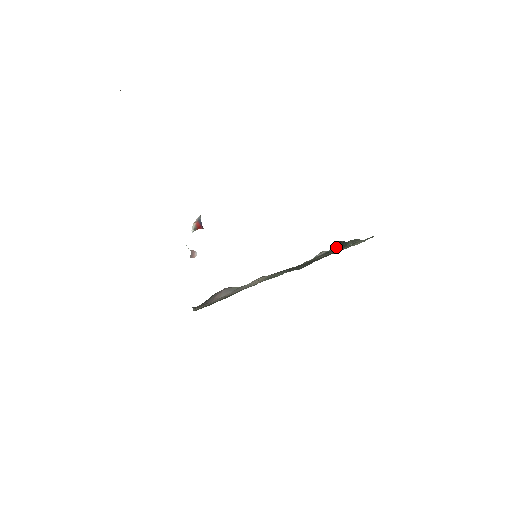
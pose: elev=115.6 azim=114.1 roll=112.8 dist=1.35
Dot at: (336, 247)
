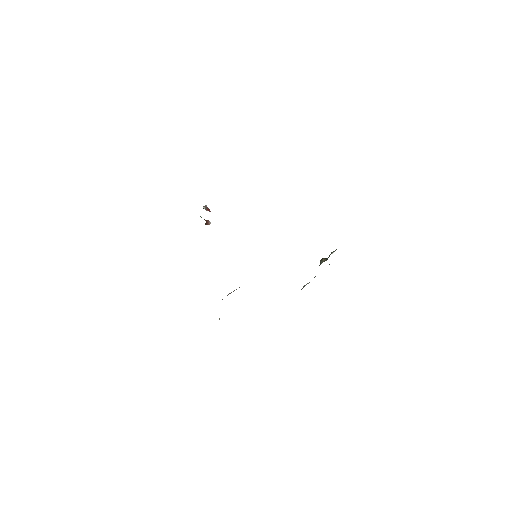
Dot at: (321, 262)
